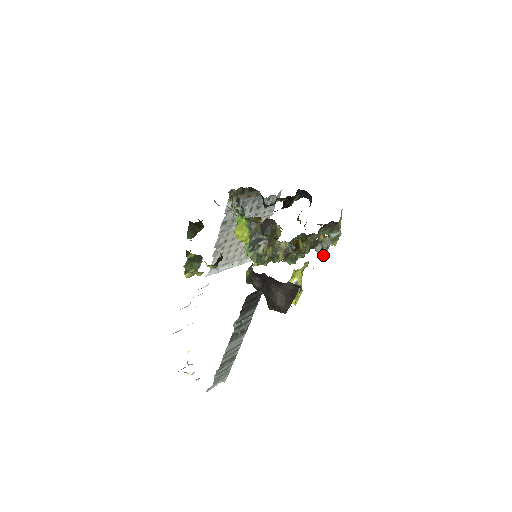
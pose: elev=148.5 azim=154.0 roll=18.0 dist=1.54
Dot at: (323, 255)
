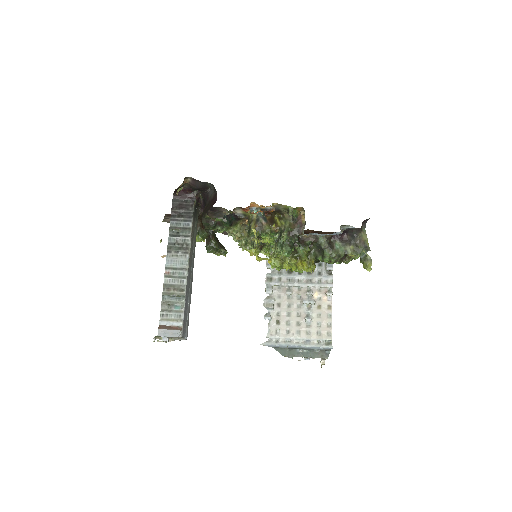
Dot at: occluded
